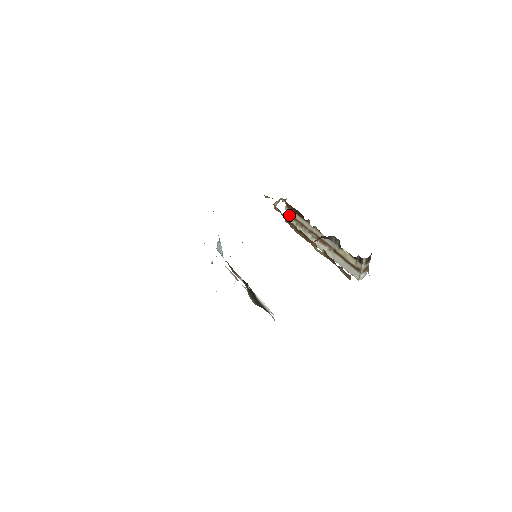
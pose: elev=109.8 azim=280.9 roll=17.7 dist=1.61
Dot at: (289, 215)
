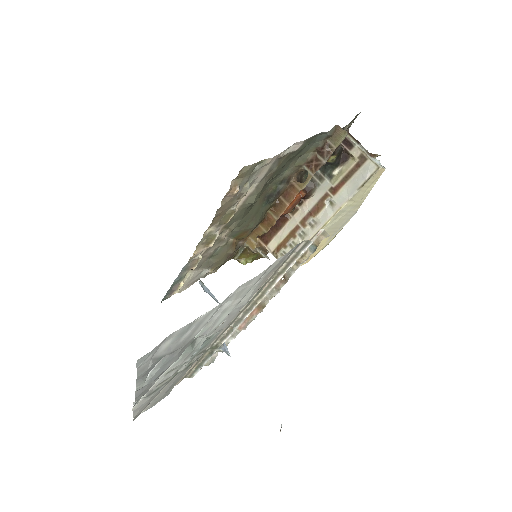
Dot at: (278, 252)
